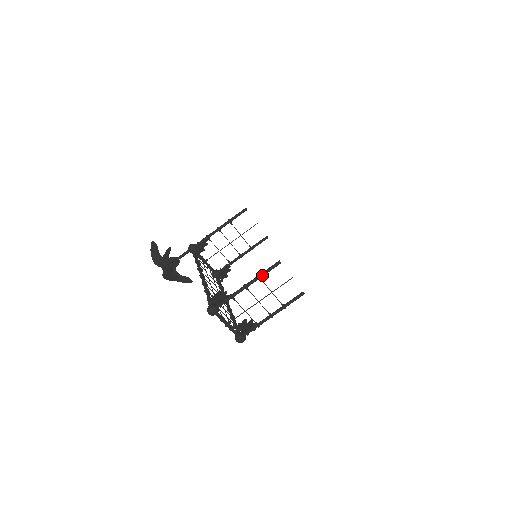
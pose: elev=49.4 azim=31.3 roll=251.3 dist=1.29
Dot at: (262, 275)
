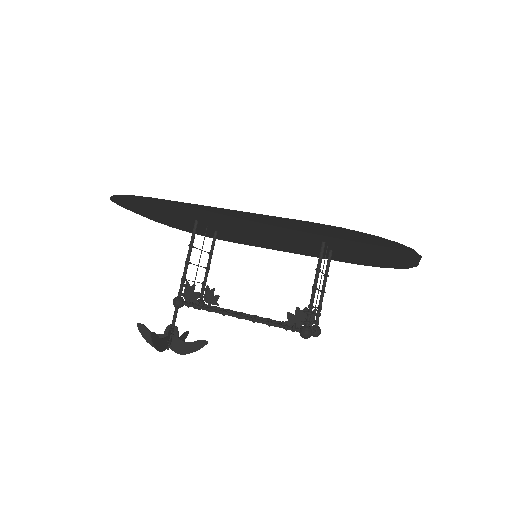
Dot at: (320, 266)
